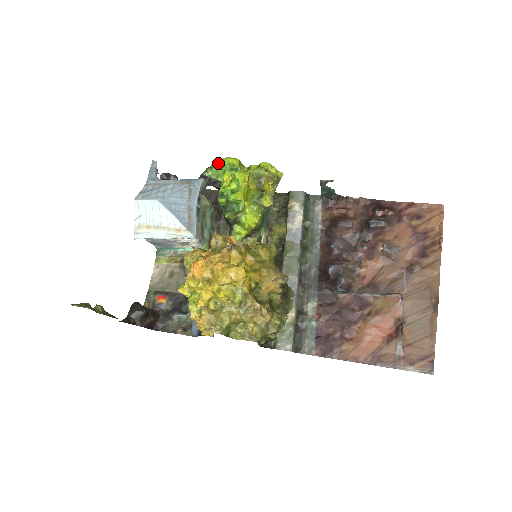
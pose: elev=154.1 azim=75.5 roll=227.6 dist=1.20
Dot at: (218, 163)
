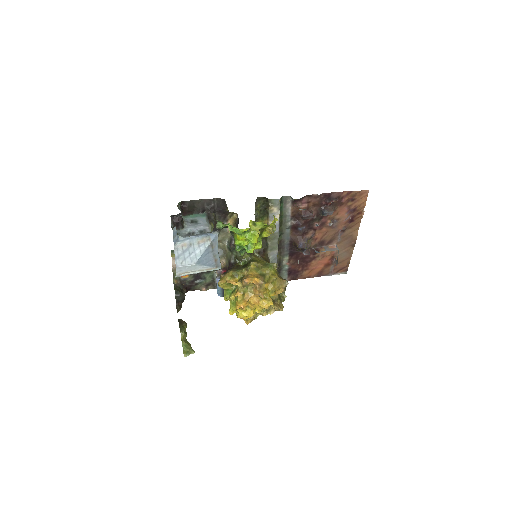
Dot at: occluded
